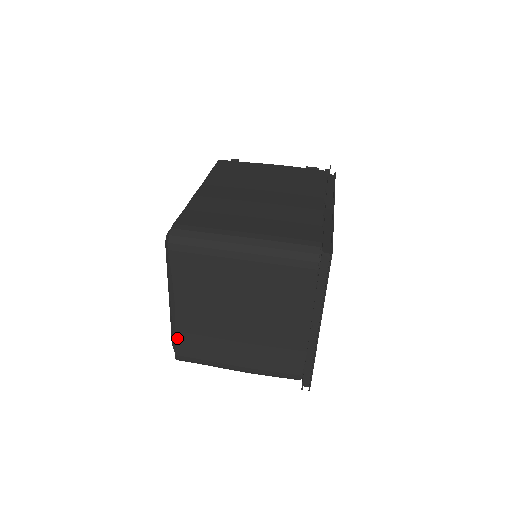
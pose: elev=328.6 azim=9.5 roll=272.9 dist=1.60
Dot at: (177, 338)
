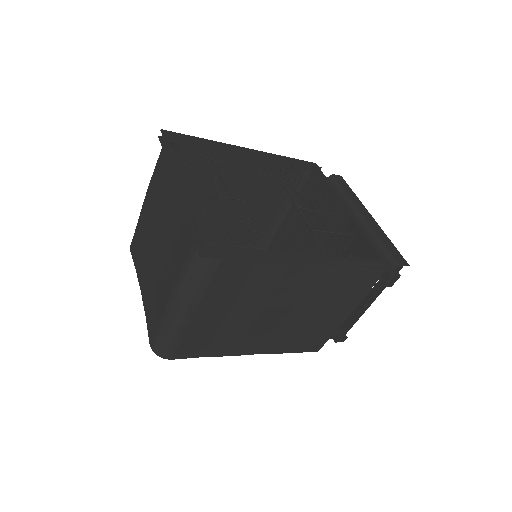
Dot at: (147, 323)
